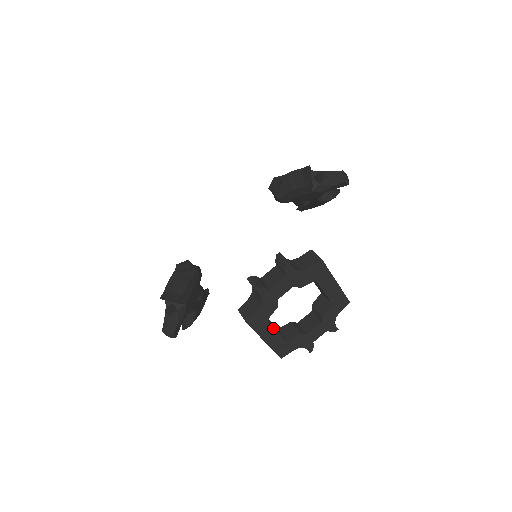
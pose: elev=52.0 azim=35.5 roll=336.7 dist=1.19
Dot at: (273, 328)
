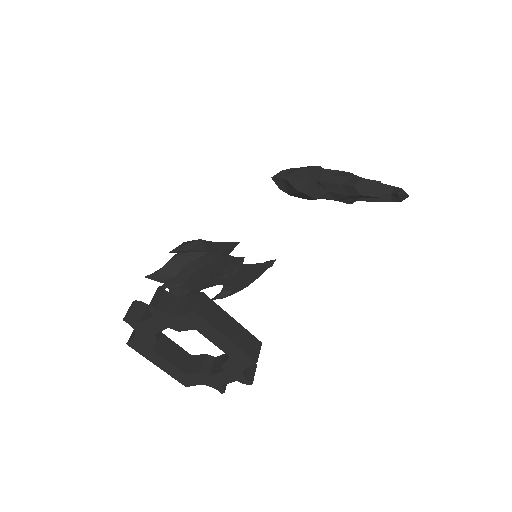
Dot at: (162, 358)
